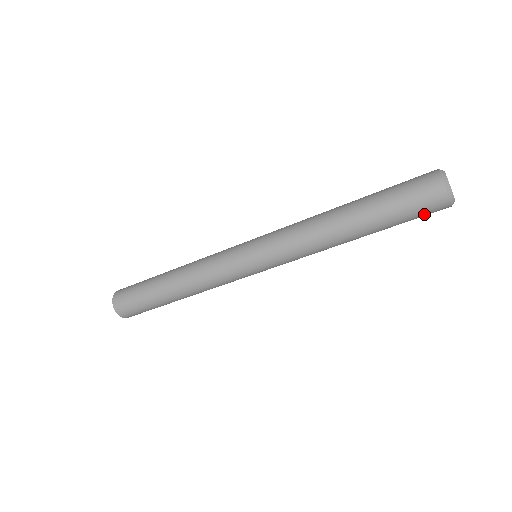
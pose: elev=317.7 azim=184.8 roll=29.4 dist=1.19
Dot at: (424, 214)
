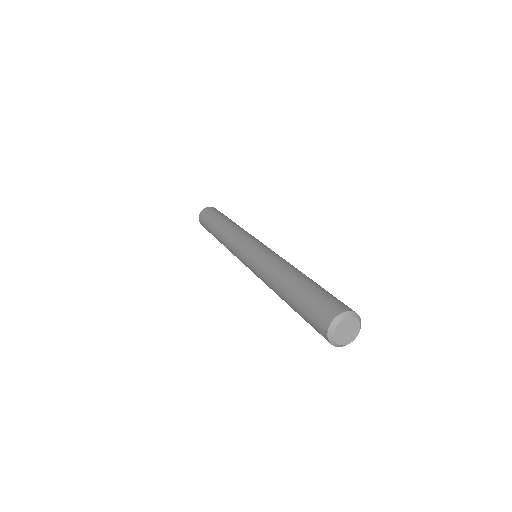
Dot at: (317, 331)
